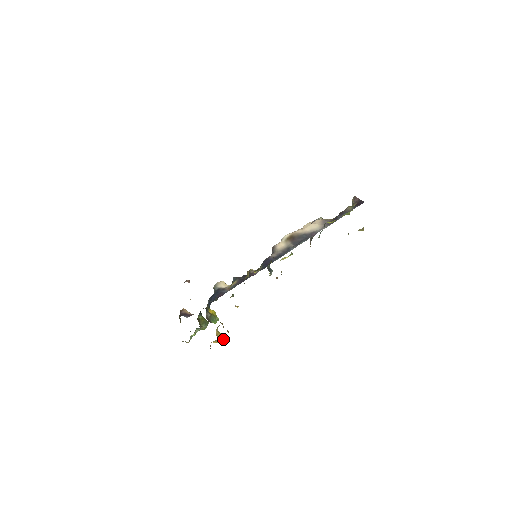
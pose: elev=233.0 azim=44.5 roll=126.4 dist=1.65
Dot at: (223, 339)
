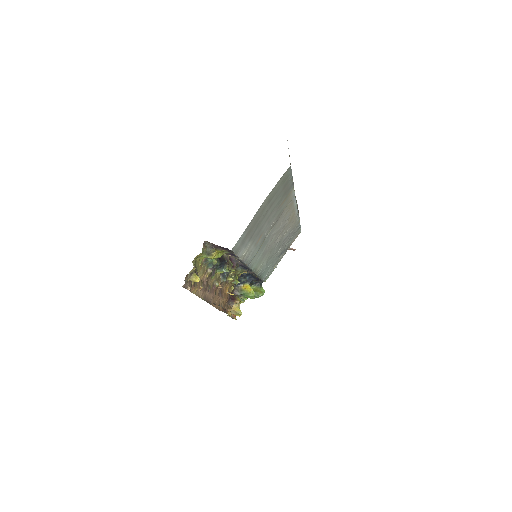
Dot at: (240, 314)
